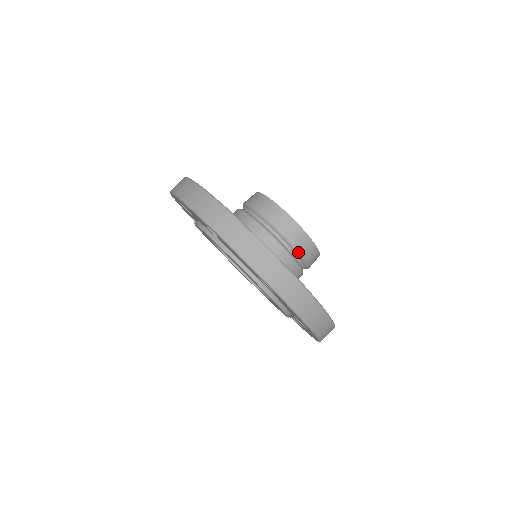
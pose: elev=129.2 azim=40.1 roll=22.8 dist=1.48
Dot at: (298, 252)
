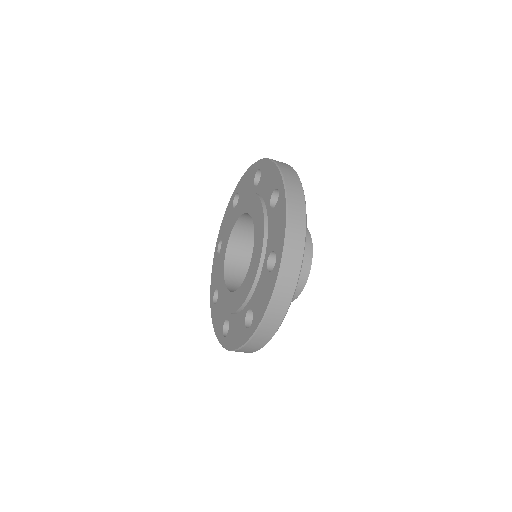
Dot at: occluded
